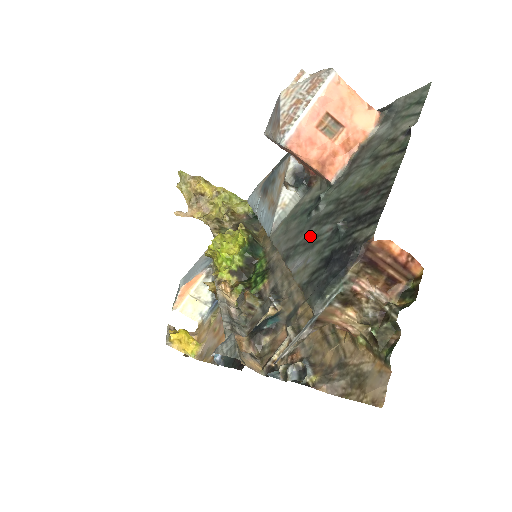
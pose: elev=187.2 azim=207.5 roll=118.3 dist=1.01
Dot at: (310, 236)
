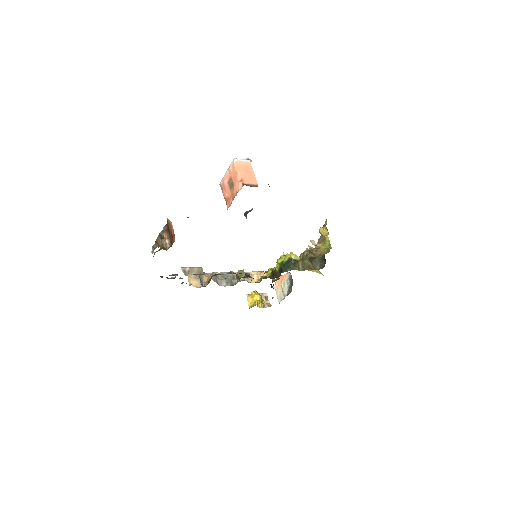
Dot at: occluded
